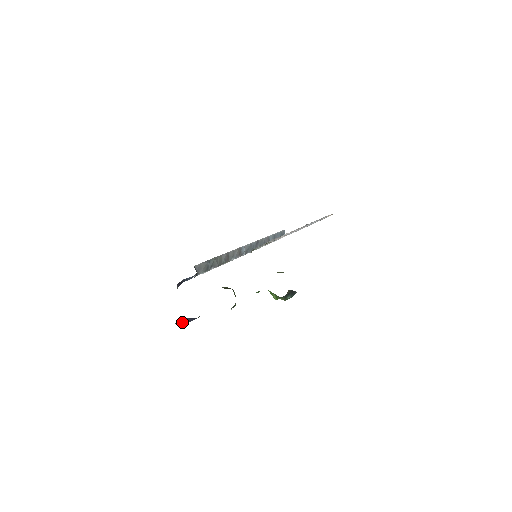
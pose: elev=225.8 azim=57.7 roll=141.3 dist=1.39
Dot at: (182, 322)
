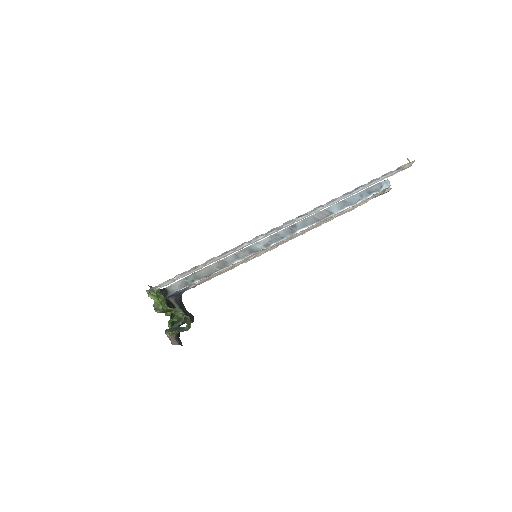
Dot at: occluded
